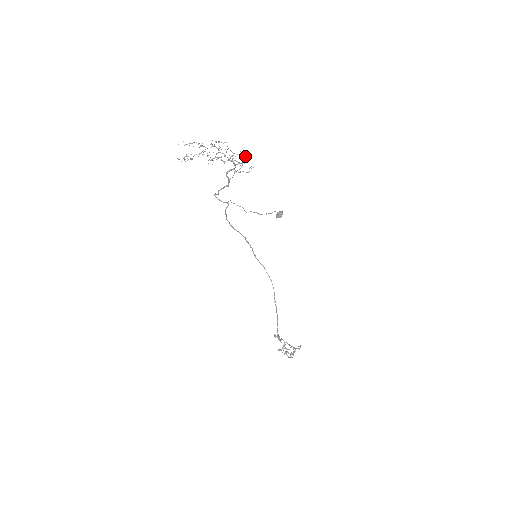
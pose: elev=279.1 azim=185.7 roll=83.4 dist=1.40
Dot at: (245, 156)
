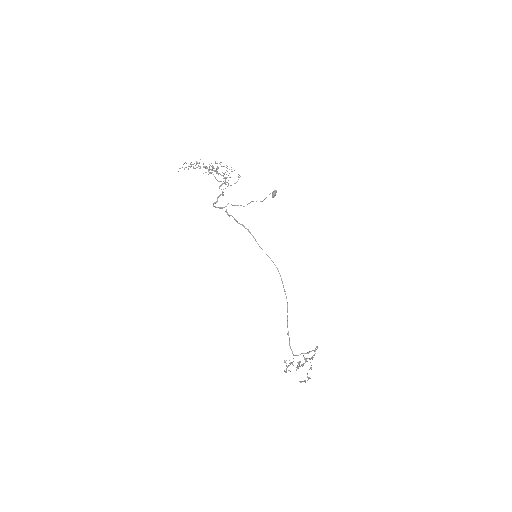
Dot at: occluded
